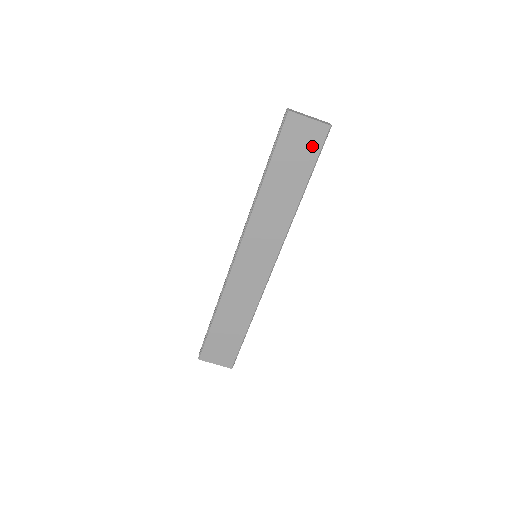
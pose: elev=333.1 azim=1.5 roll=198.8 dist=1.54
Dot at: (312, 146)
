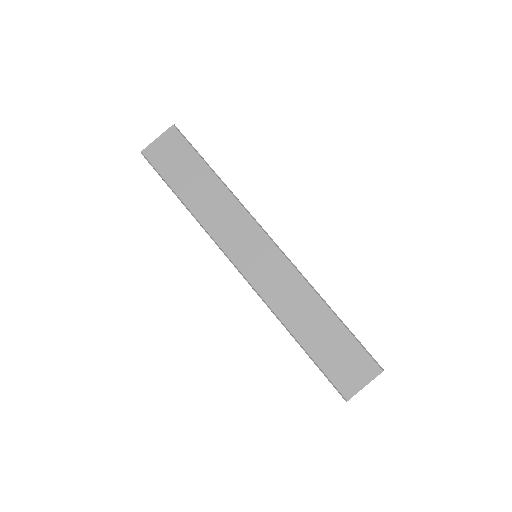
Dot at: (180, 147)
